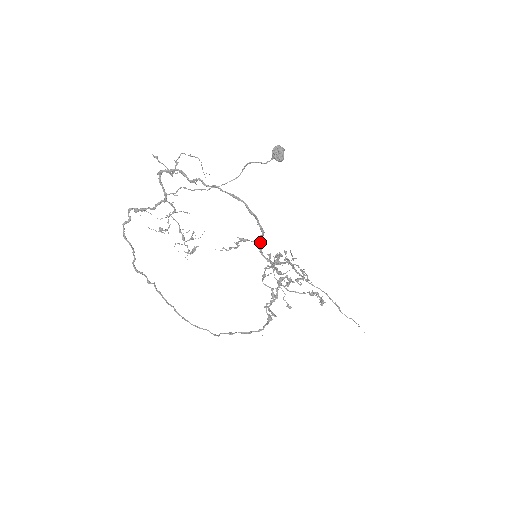
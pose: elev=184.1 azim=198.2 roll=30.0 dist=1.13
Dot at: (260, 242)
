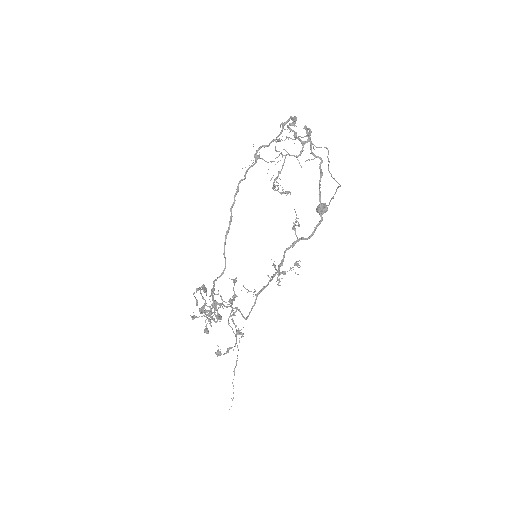
Dot at: occluded
